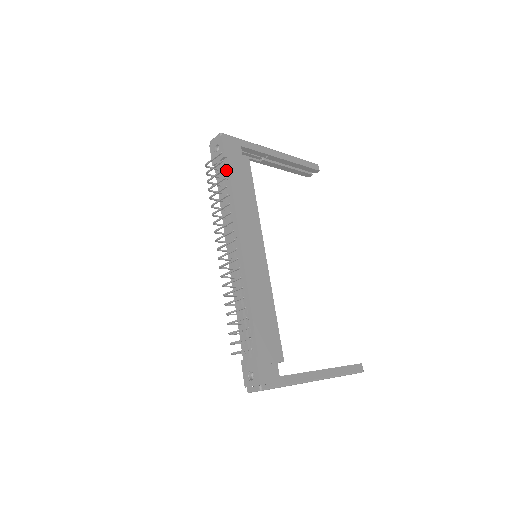
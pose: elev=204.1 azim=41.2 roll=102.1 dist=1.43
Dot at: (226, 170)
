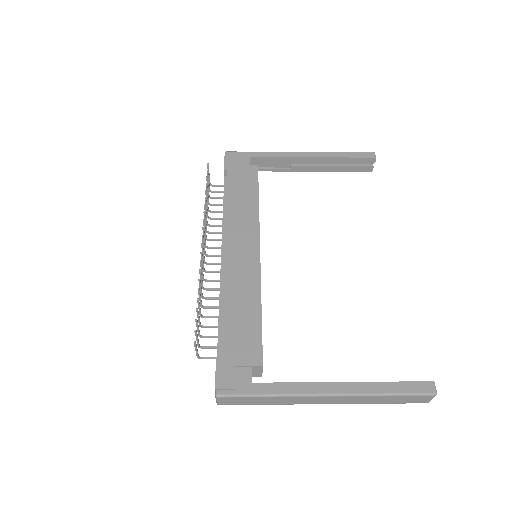
Dot at: (226, 181)
